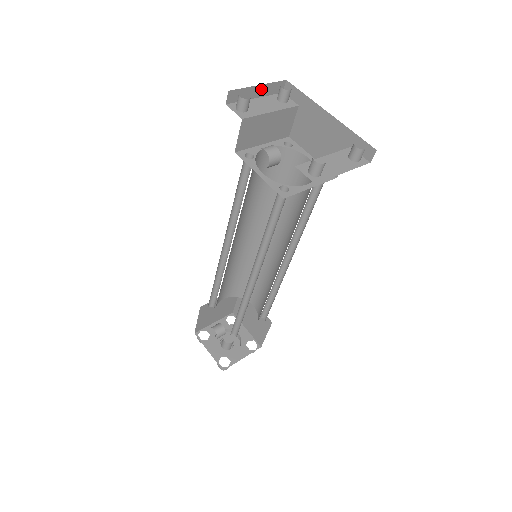
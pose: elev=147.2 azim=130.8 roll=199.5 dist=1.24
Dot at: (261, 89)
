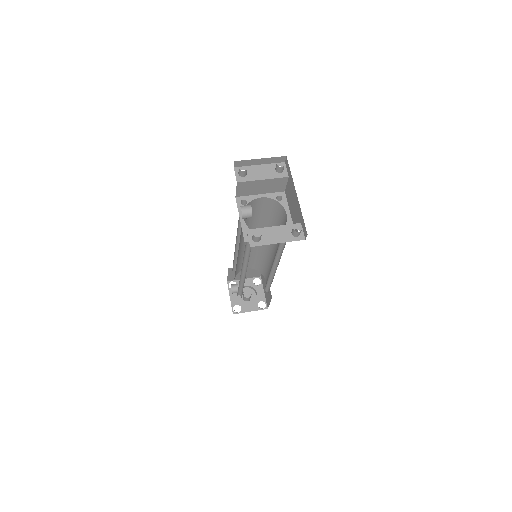
Dot at: (264, 160)
